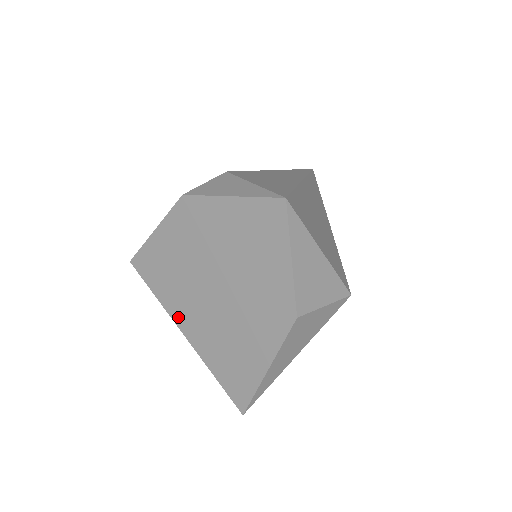
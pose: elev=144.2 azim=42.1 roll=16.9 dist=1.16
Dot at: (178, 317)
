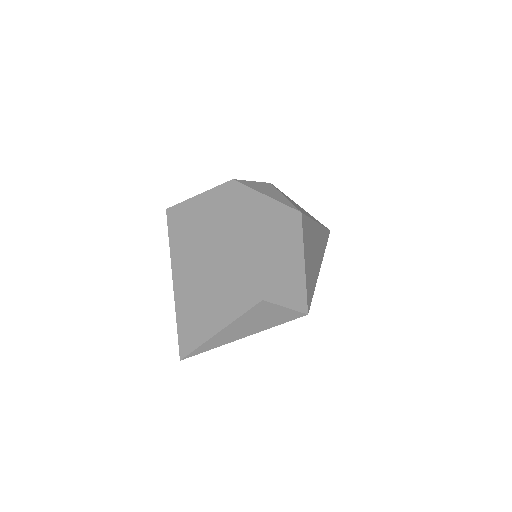
Dot at: (177, 265)
